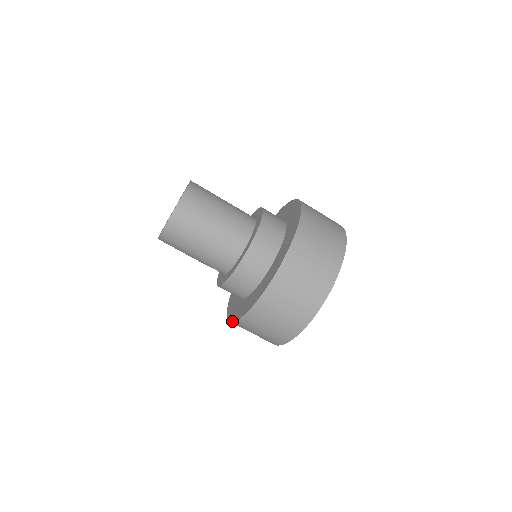
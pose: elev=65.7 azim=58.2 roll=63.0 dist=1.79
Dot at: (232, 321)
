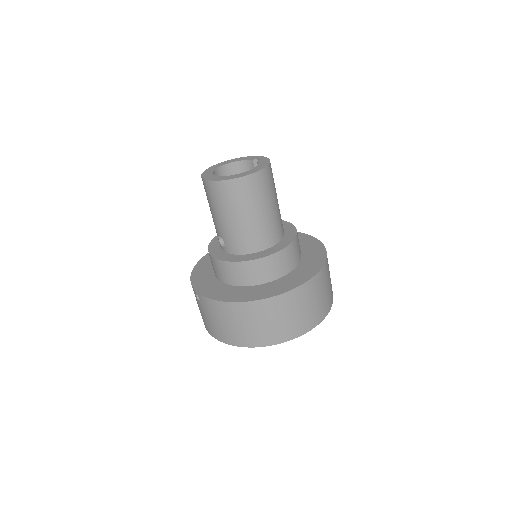
Dot at: (203, 295)
